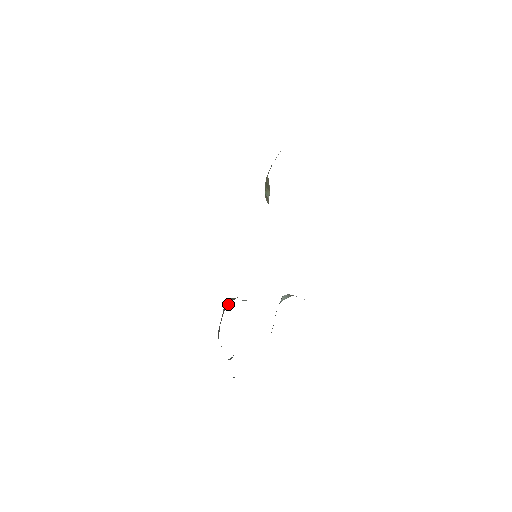
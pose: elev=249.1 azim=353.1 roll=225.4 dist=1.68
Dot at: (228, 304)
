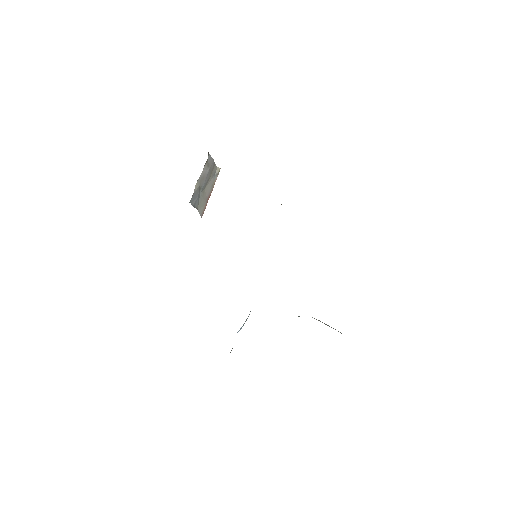
Dot at: occluded
